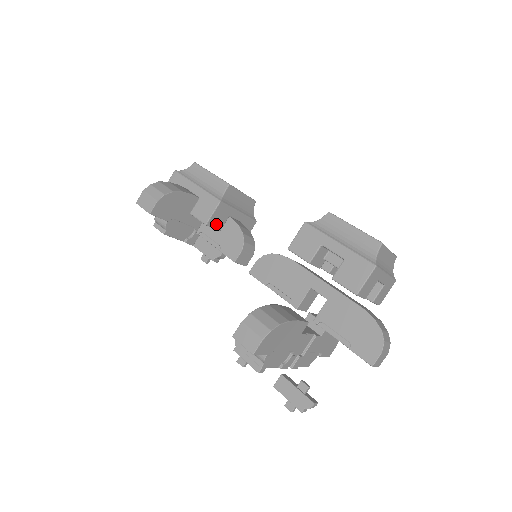
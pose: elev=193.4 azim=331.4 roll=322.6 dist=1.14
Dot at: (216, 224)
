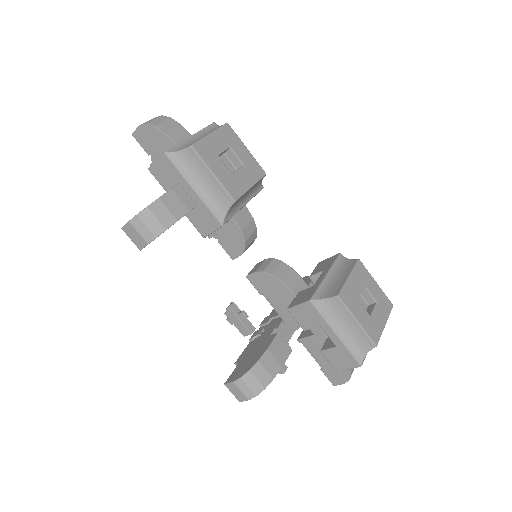
Dot at: occluded
